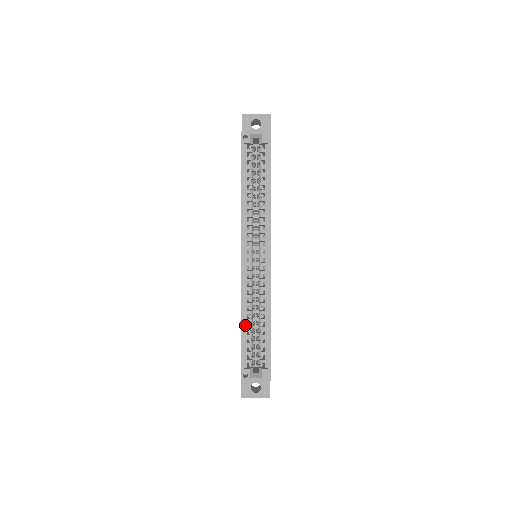
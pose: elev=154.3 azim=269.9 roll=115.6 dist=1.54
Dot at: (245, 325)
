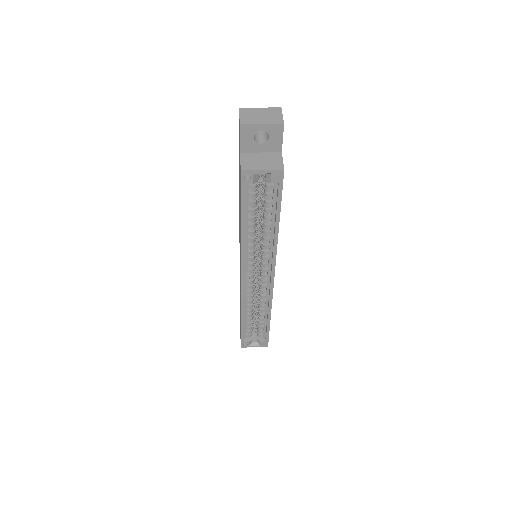
Dot at: (245, 318)
